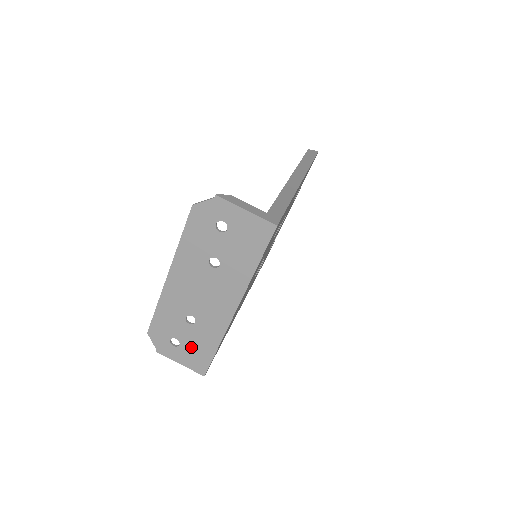
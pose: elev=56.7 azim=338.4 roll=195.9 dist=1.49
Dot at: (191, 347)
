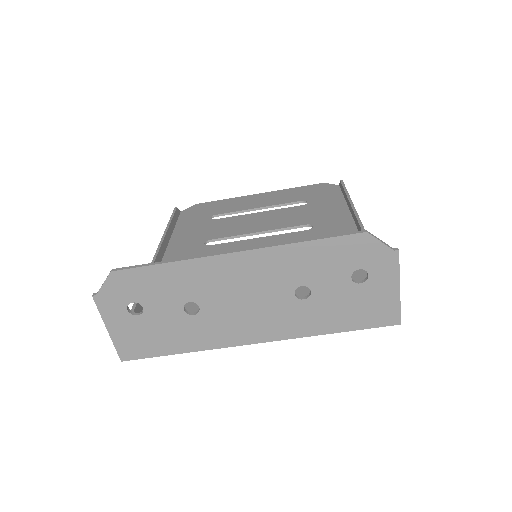
Dot at: (150, 328)
